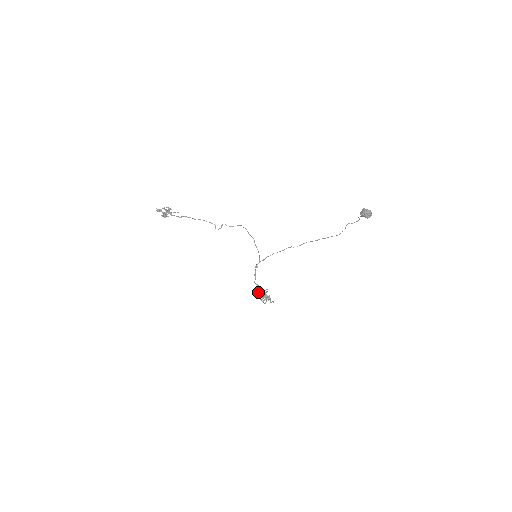
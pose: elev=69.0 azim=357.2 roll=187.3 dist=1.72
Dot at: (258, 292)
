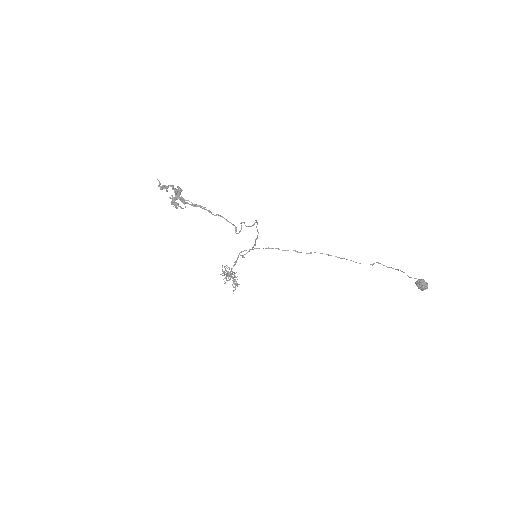
Dot at: (226, 273)
